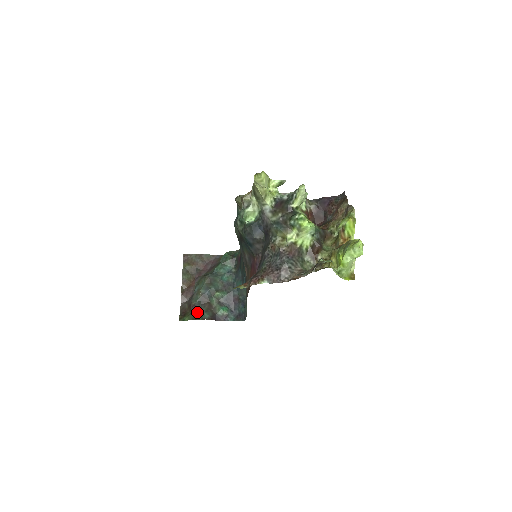
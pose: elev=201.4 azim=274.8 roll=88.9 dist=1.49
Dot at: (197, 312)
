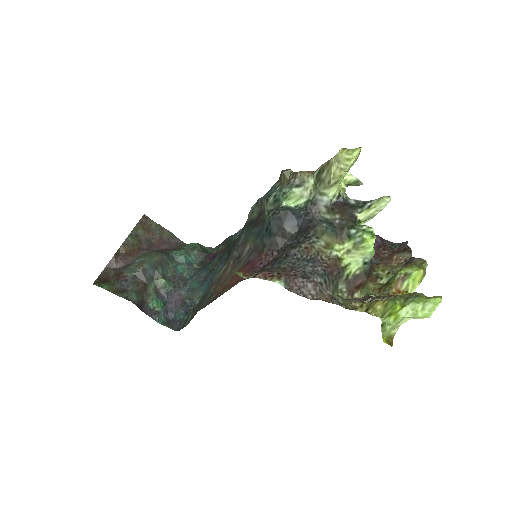
Dot at: (124, 287)
